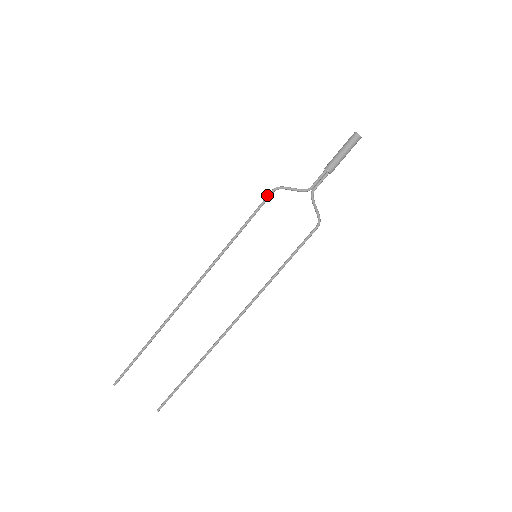
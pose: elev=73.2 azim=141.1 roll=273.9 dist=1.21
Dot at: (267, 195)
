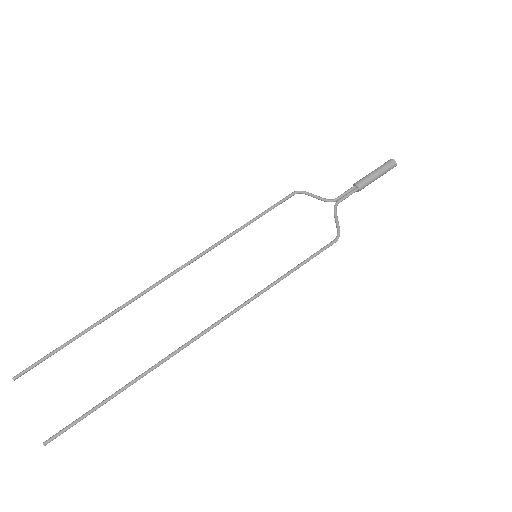
Dot at: (287, 196)
